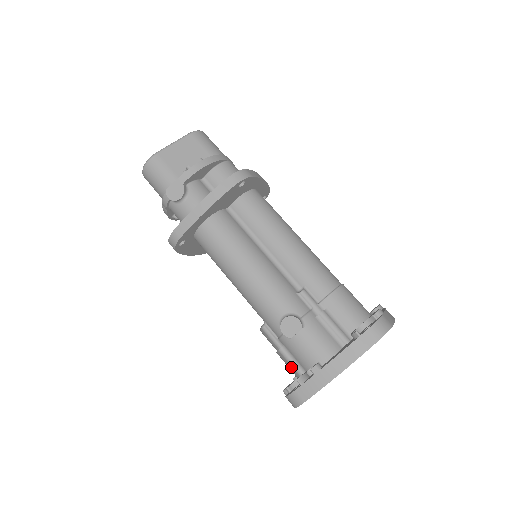
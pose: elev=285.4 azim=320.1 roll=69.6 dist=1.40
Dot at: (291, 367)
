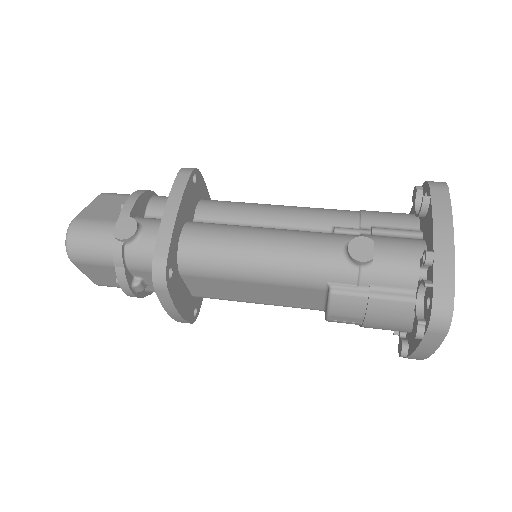
Dot at: (397, 304)
